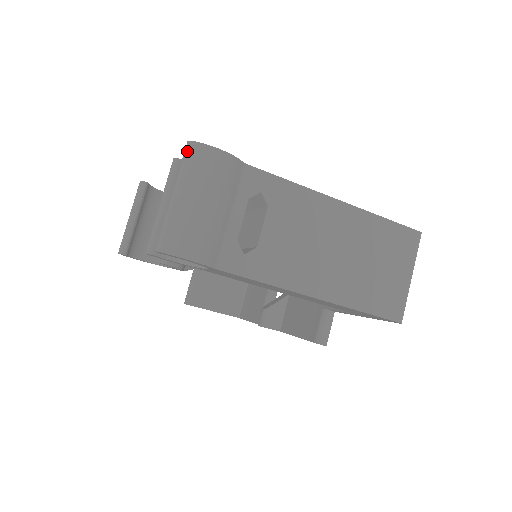
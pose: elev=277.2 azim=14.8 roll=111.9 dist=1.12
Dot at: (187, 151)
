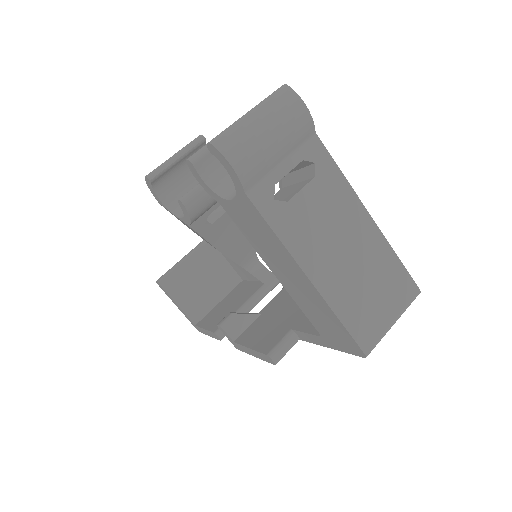
Dot at: (279, 89)
